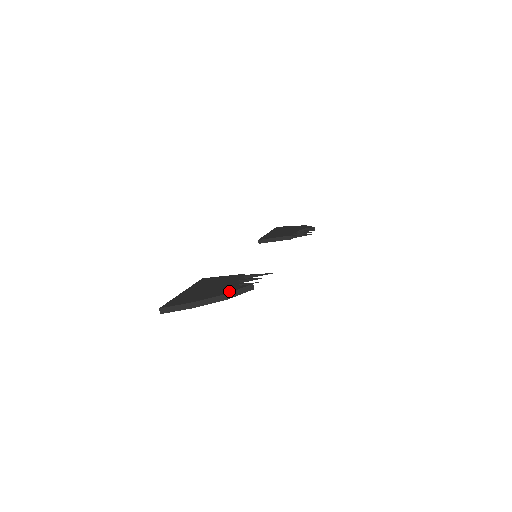
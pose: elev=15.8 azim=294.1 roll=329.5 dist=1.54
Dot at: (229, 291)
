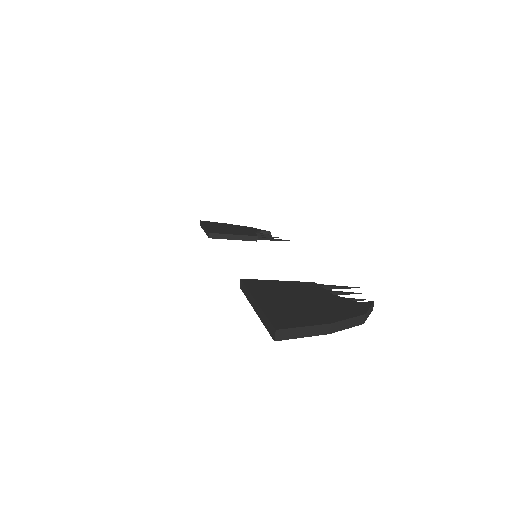
Dot at: (361, 309)
